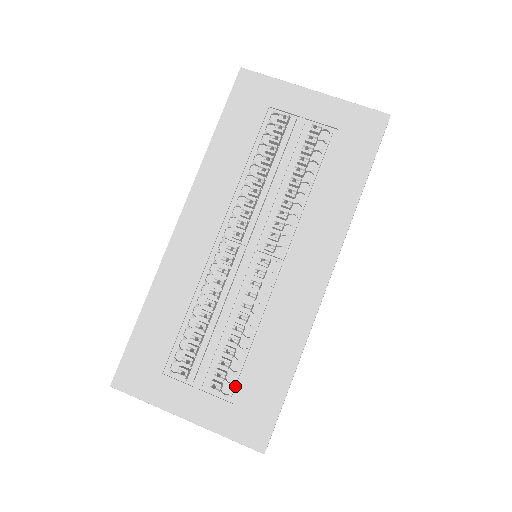
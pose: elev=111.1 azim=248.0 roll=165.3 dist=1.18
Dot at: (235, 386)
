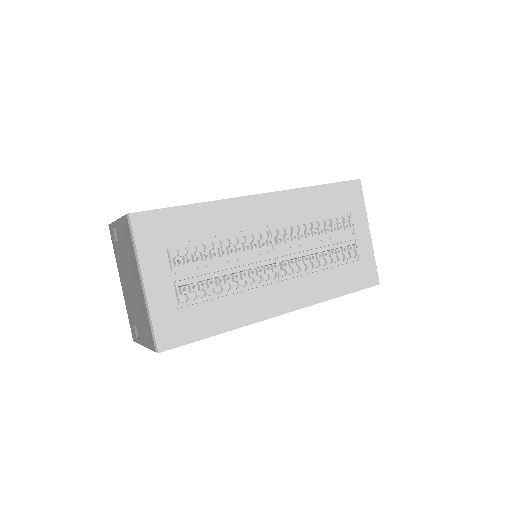
Dot at: (188, 302)
